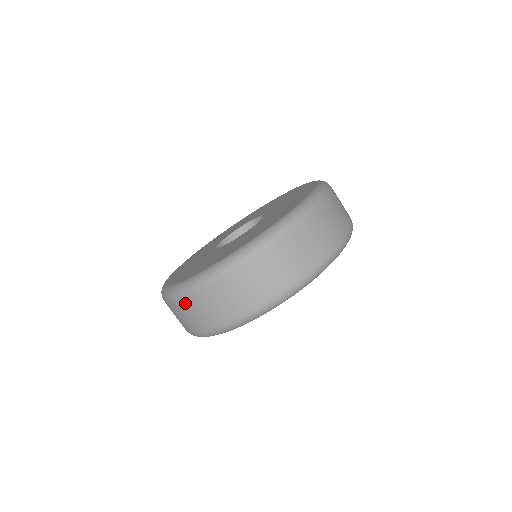
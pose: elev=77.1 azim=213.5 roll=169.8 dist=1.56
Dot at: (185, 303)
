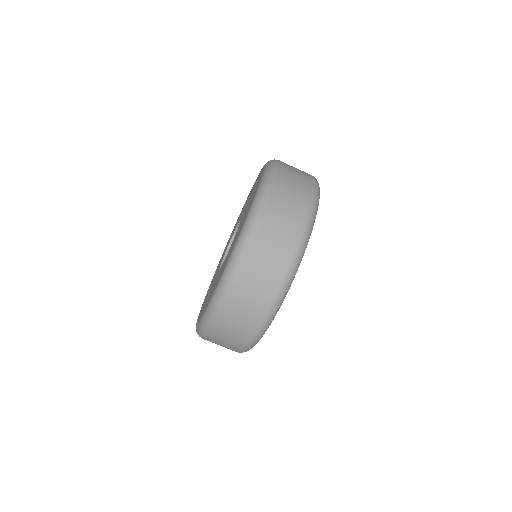
Dot at: (252, 257)
